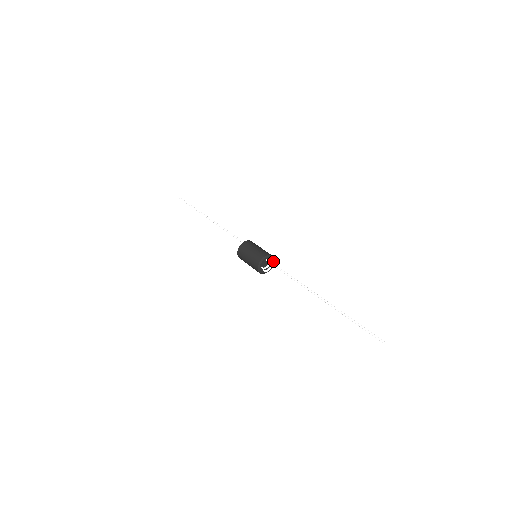
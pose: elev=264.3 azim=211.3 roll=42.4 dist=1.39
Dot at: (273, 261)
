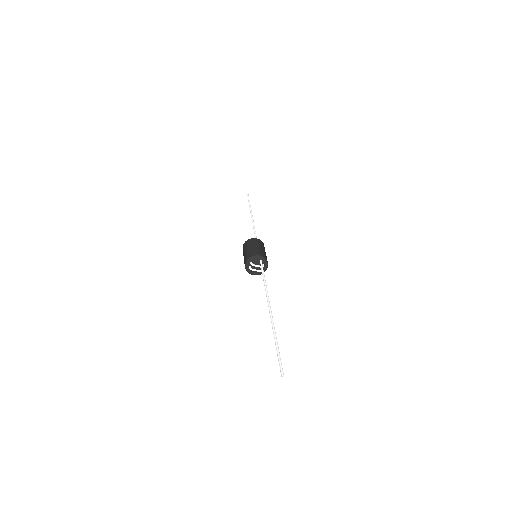
Dot at: (264, 270)
